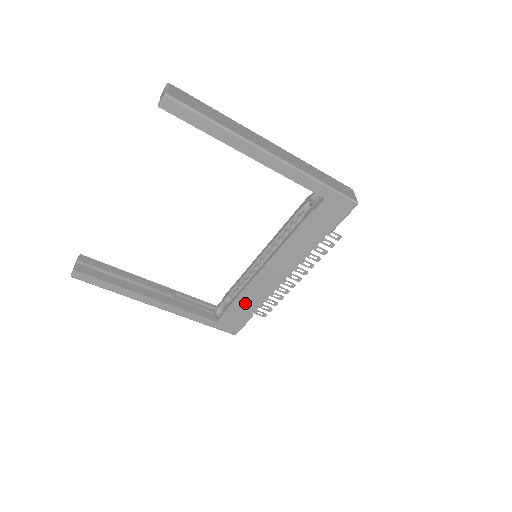
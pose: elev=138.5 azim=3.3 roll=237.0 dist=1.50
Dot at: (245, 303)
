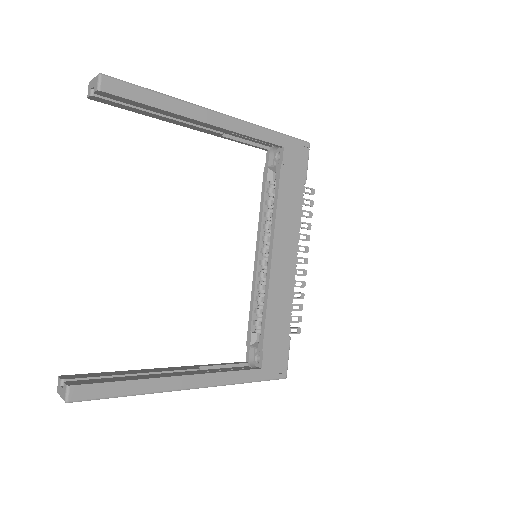
Dot at: (276, 321)
